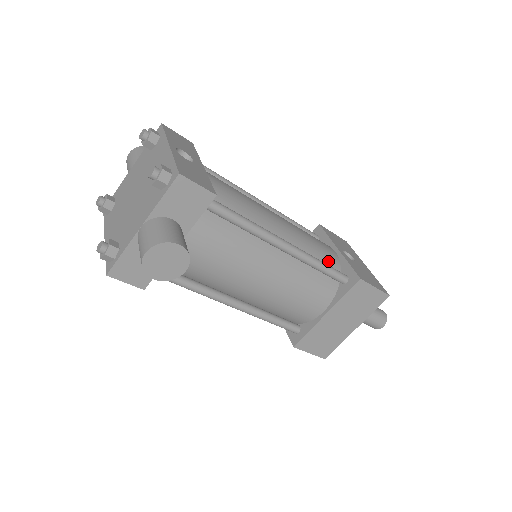
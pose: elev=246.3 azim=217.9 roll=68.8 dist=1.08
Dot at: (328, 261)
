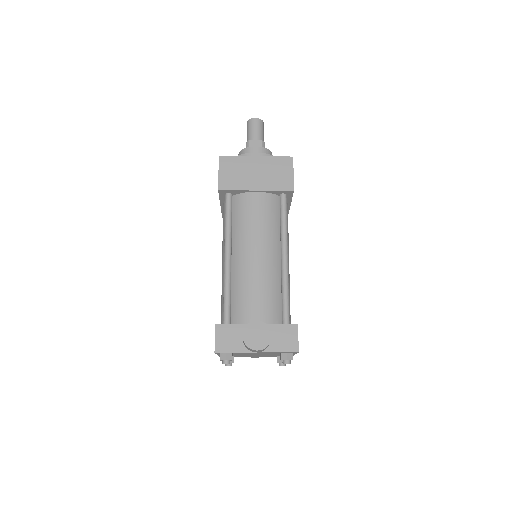
Dot at: occluded
